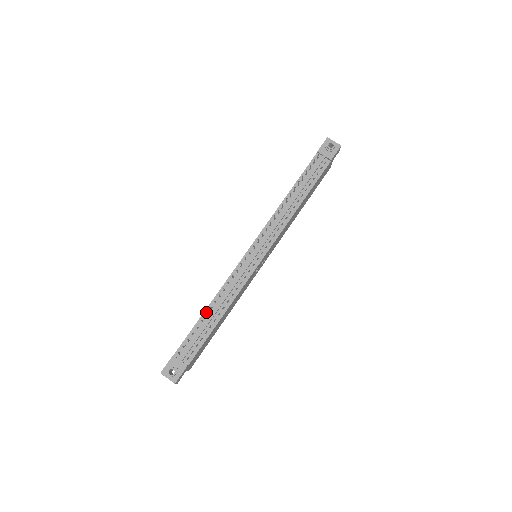
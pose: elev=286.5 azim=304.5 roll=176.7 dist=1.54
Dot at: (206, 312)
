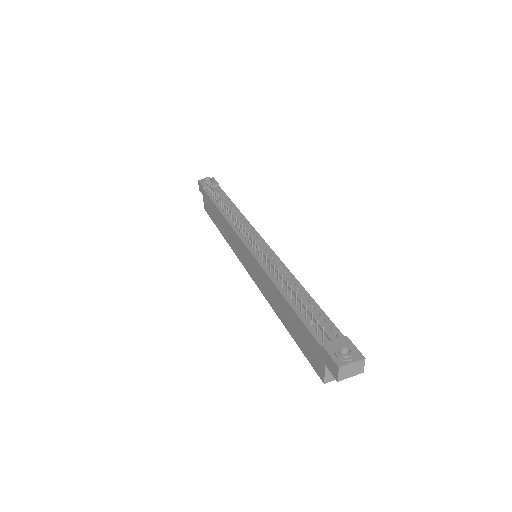
Dot at: (287, 298)
